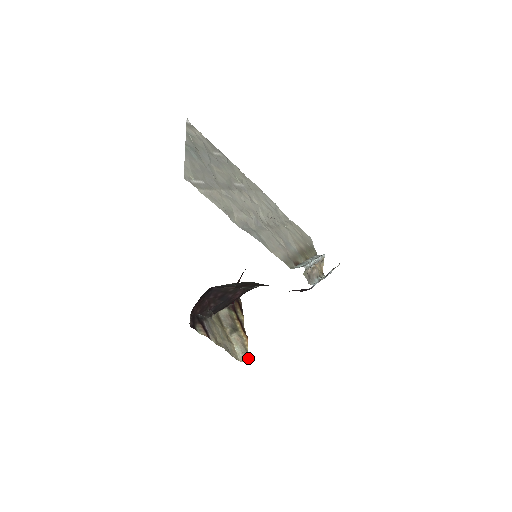
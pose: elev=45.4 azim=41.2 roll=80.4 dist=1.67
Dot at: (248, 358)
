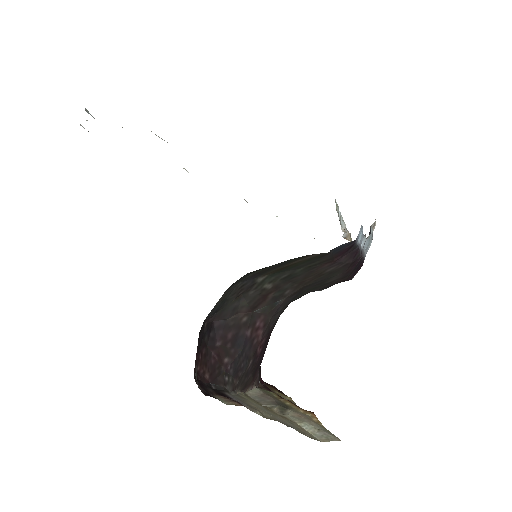
Dot at: (333, 435)
